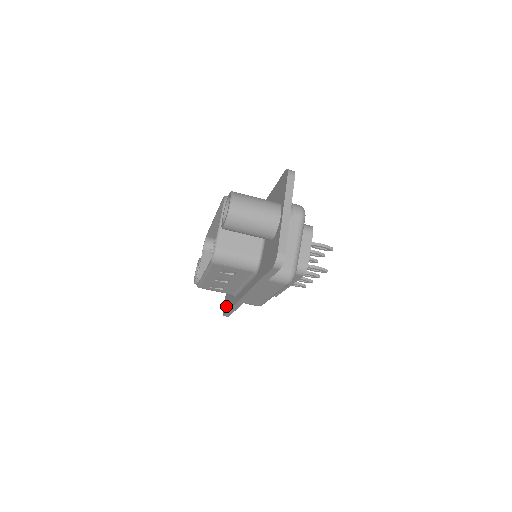
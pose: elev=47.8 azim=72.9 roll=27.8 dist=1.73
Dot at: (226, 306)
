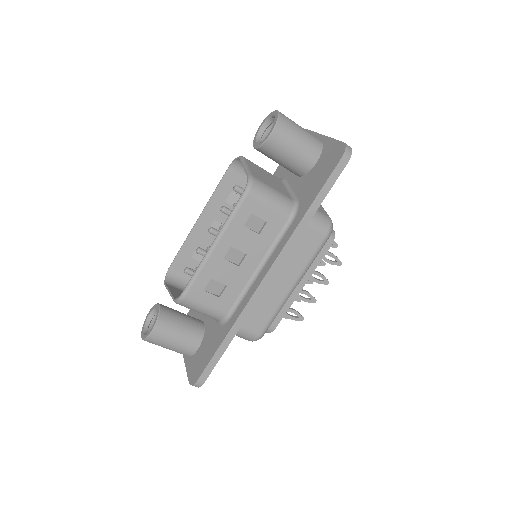
Dot at: (201, 362)
